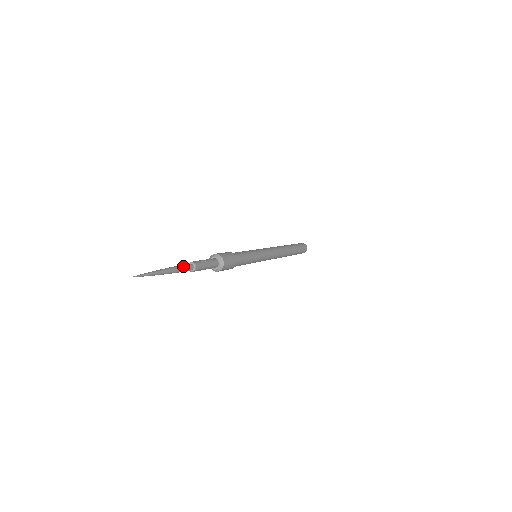
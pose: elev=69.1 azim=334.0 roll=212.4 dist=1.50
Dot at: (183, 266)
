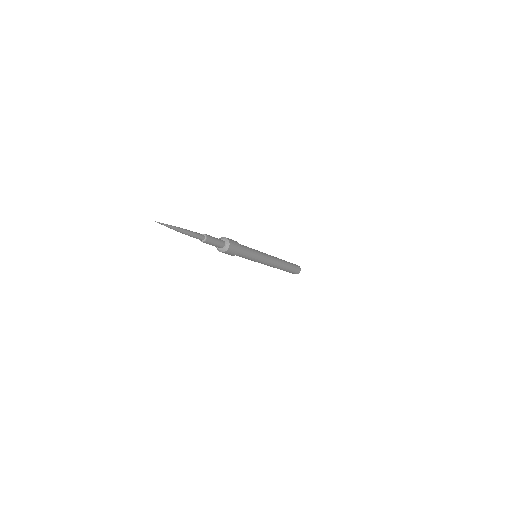
Dot at: (194, 232)
